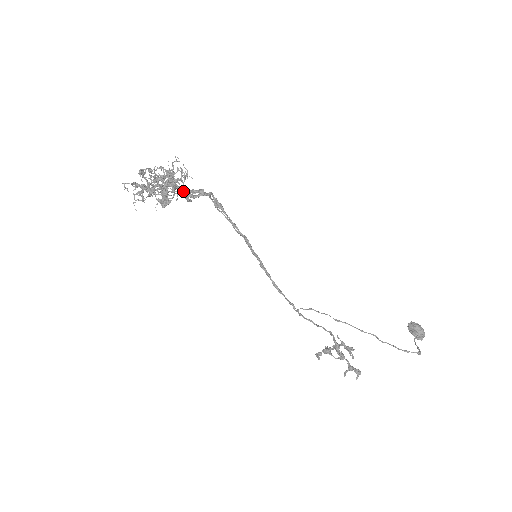
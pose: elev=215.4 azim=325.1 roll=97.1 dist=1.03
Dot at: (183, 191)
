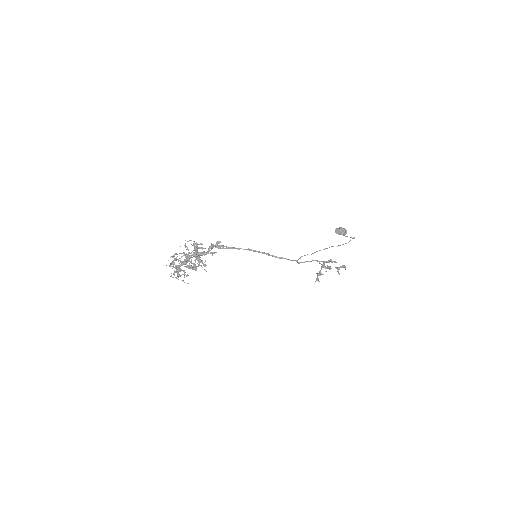
Dot at: (201, 254)
